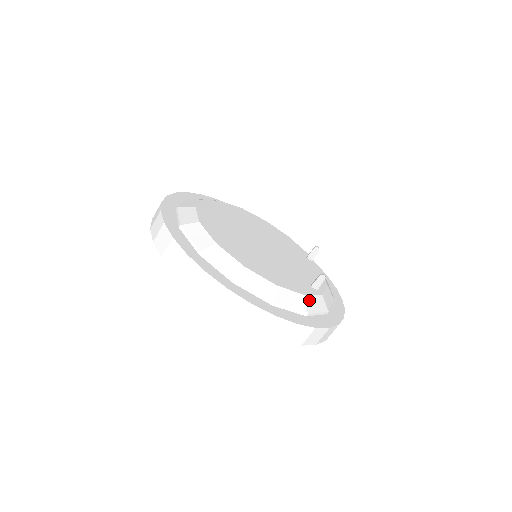
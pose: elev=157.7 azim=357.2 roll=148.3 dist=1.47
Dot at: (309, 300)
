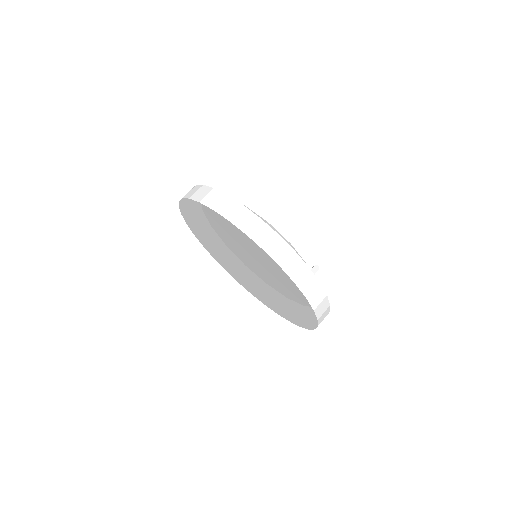
Dot at: occluded
